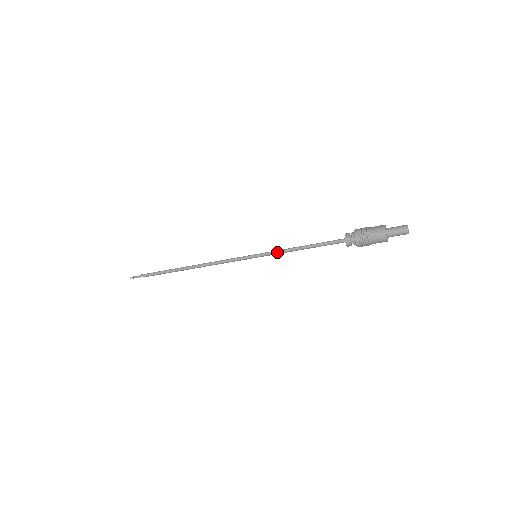
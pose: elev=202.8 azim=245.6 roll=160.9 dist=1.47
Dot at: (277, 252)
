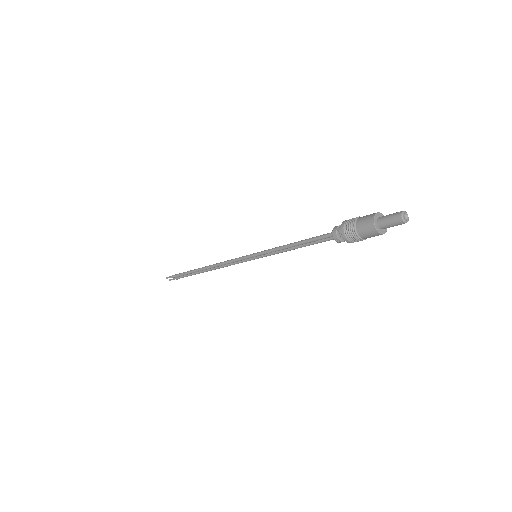
Dot at: (272, 249)
